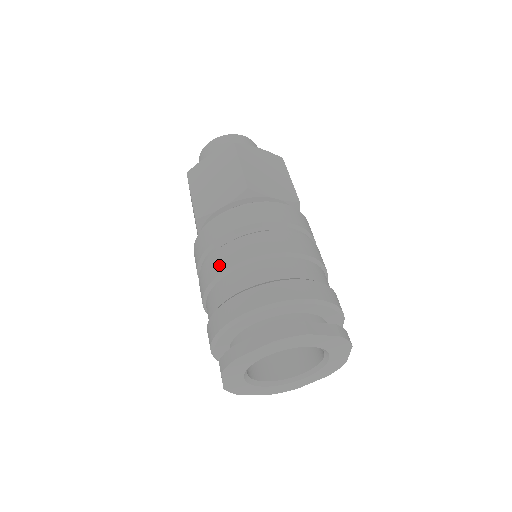
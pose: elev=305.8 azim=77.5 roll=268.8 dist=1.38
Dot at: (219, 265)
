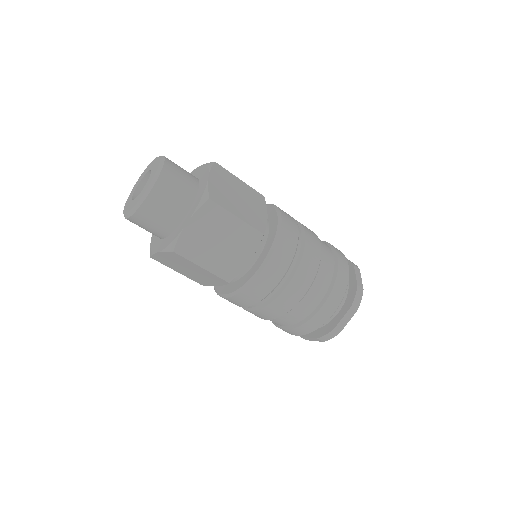
Dot at: (292, 301)
